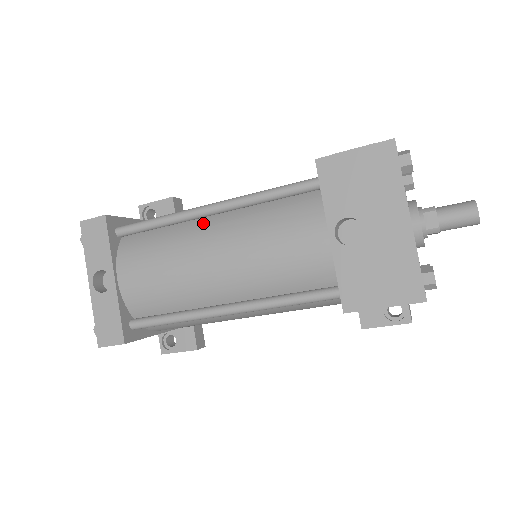
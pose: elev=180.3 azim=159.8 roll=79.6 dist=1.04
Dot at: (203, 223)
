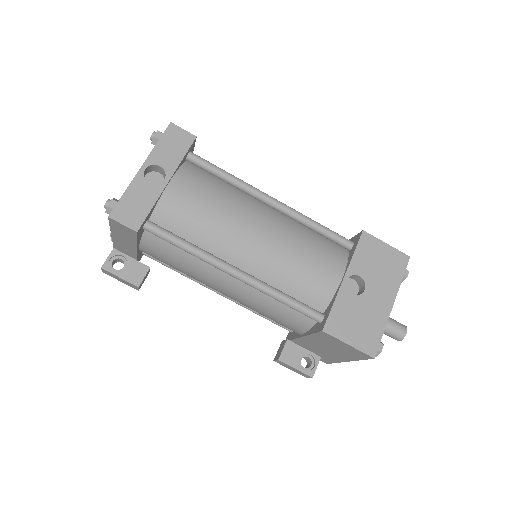
Dot at: (260, 205)
